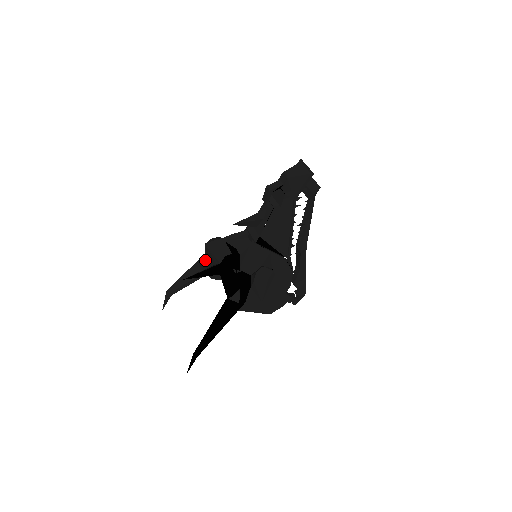
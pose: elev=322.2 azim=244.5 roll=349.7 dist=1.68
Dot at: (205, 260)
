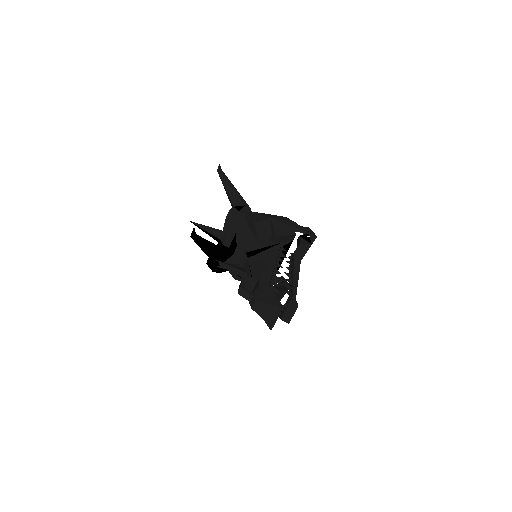
Dot at: occluded
